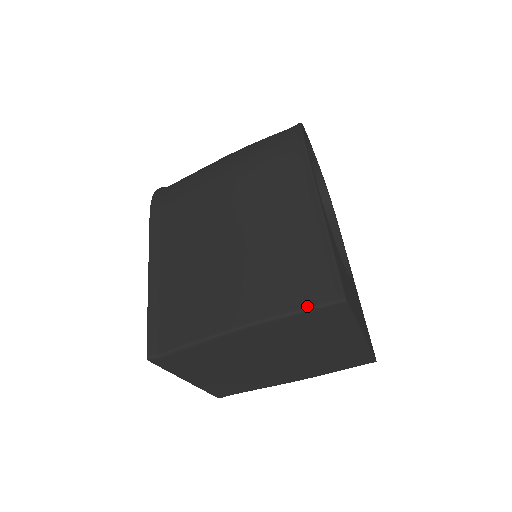
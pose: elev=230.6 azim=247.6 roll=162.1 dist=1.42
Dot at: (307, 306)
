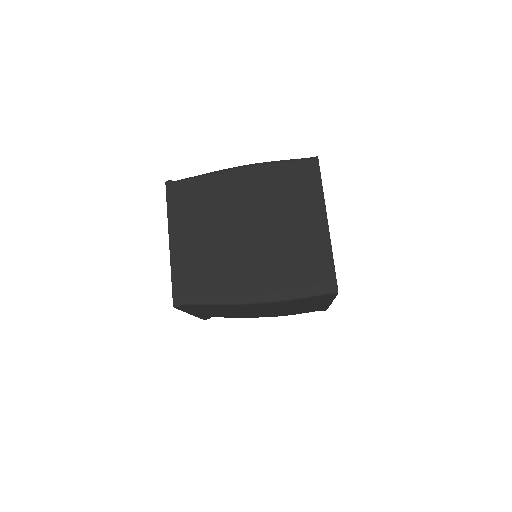
Dot at: (292, 160)
